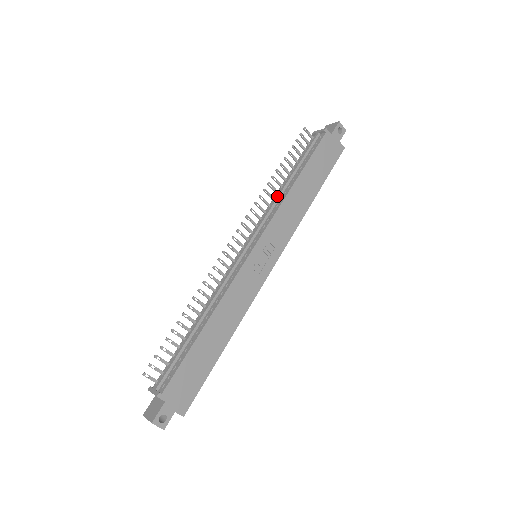
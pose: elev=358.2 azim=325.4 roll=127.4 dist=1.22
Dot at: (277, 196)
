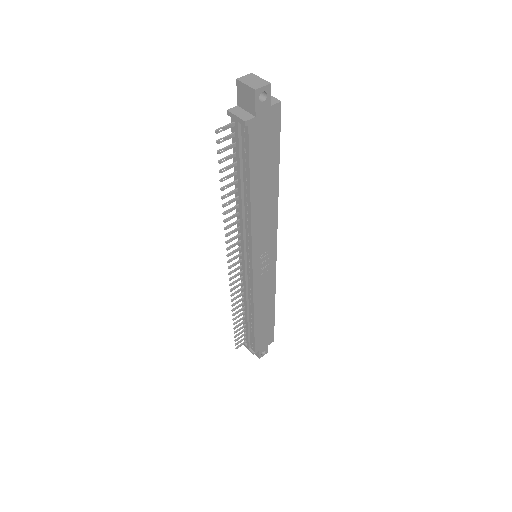
Dot at: (241, 216)
